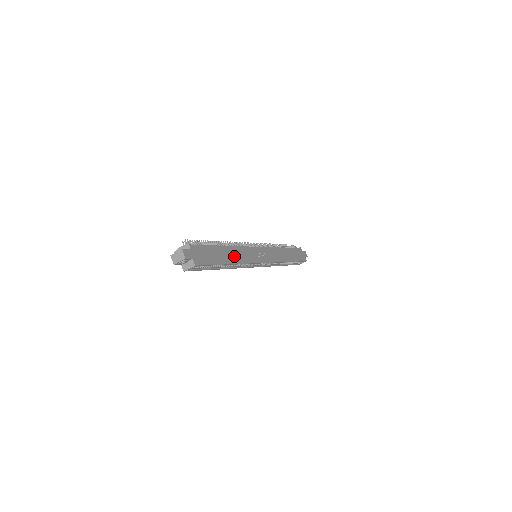
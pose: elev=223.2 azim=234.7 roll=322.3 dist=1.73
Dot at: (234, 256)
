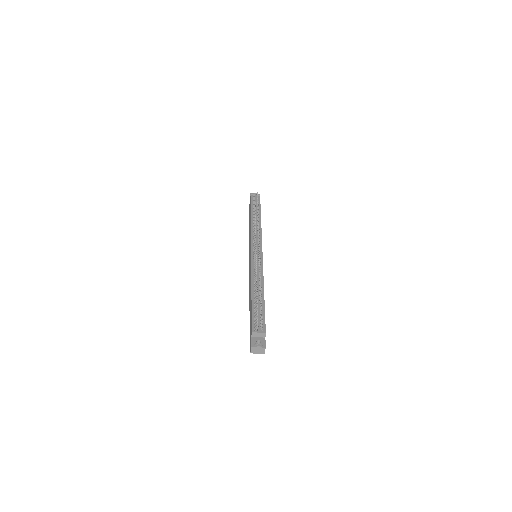
Dot at: occluded
